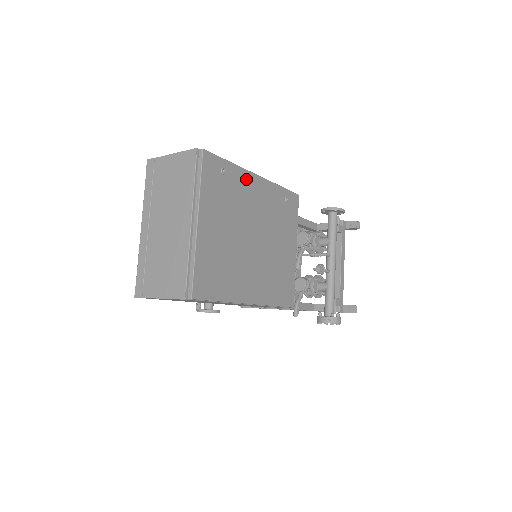
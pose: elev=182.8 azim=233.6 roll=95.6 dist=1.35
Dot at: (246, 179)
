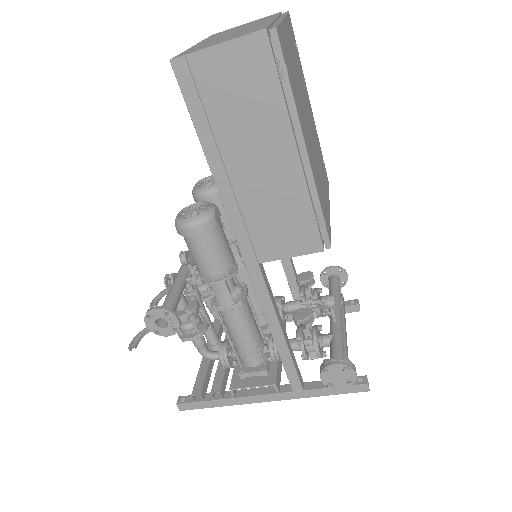
Dot at: (305, 87)
